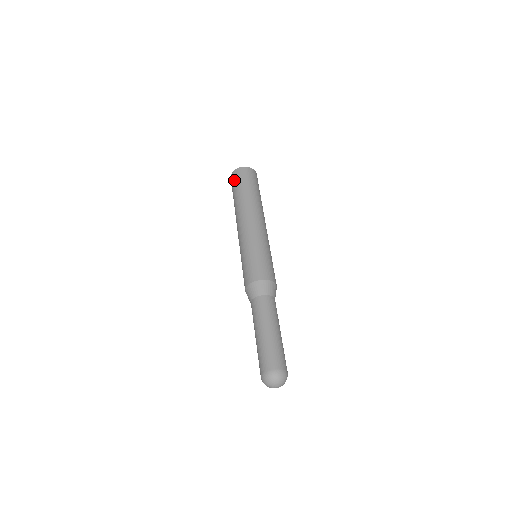
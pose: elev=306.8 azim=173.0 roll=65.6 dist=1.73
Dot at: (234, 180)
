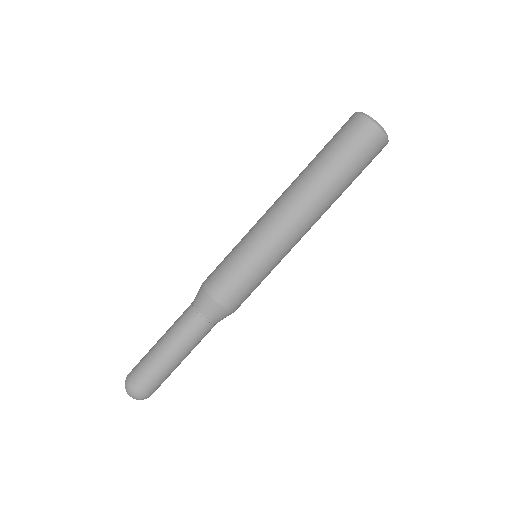
Dot at: (350, 133)
